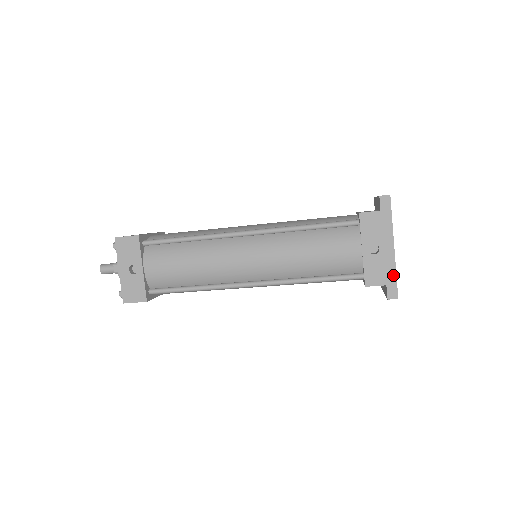
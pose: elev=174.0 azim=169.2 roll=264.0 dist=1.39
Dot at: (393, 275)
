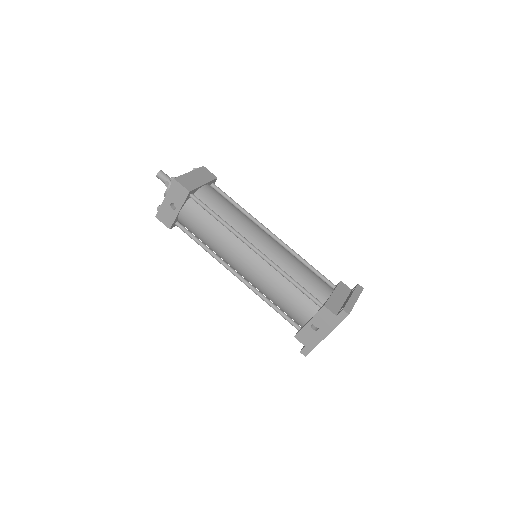
Dot at: (313, 346)
